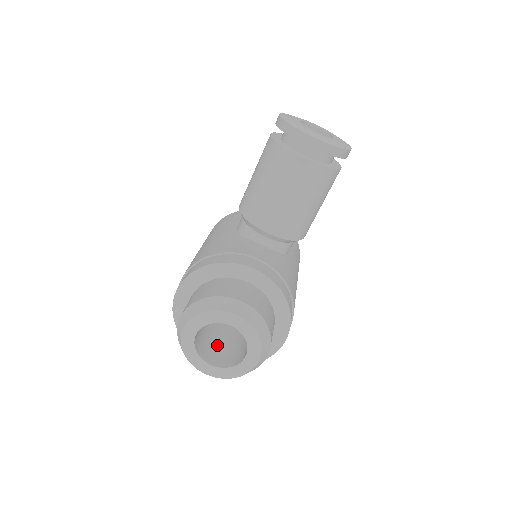
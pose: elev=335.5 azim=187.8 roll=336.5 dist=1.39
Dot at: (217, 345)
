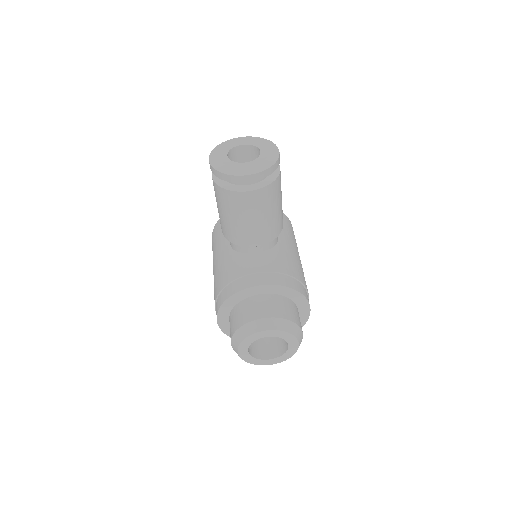
Dot at: (266, 339)
